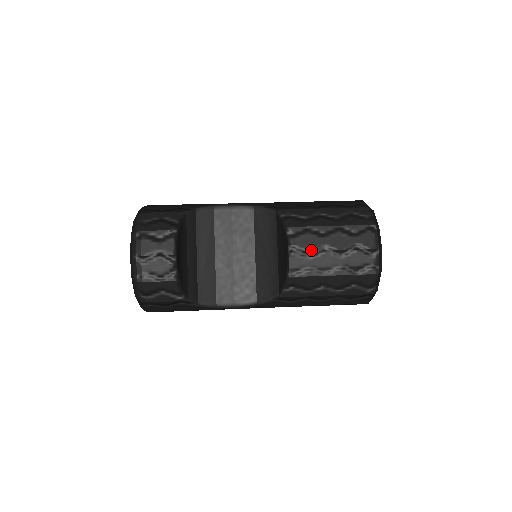
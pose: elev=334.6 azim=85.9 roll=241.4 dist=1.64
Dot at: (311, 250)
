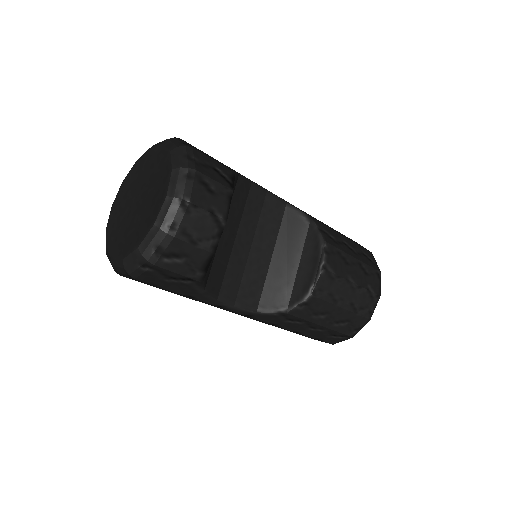
Dot at: (339, 275)
